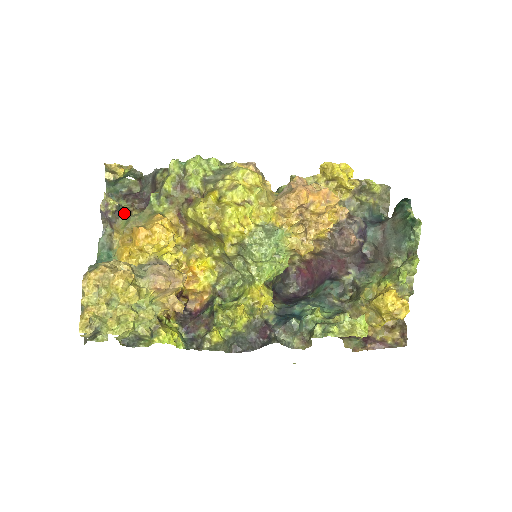
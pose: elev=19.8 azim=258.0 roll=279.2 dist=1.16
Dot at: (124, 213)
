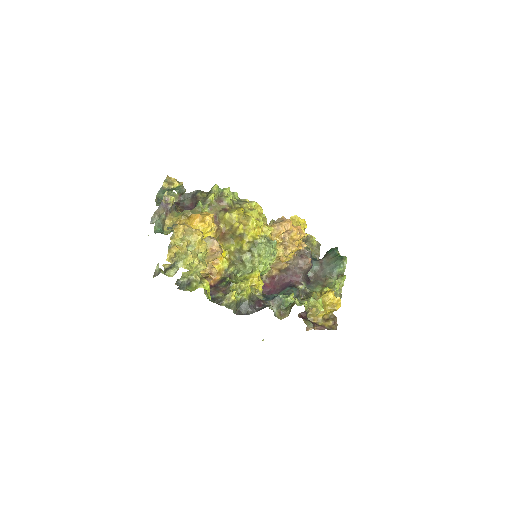
Dot at: (176, 209)
